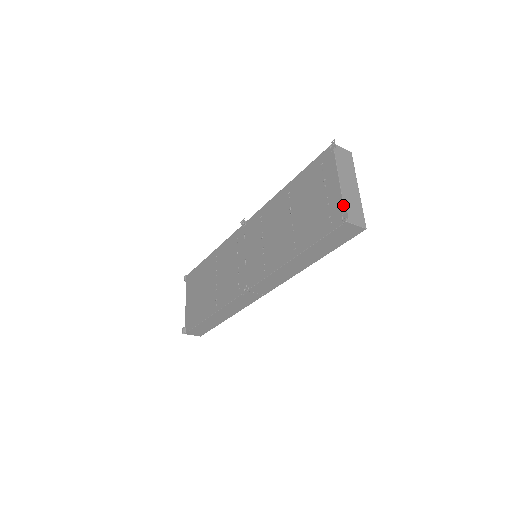
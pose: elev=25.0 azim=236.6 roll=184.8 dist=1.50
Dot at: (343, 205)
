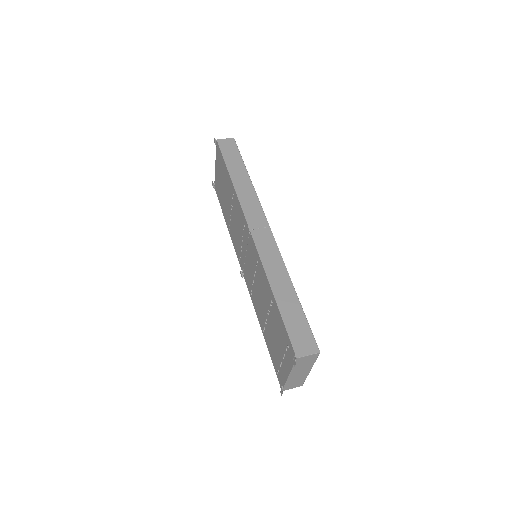
Dot at: (284, 386)
